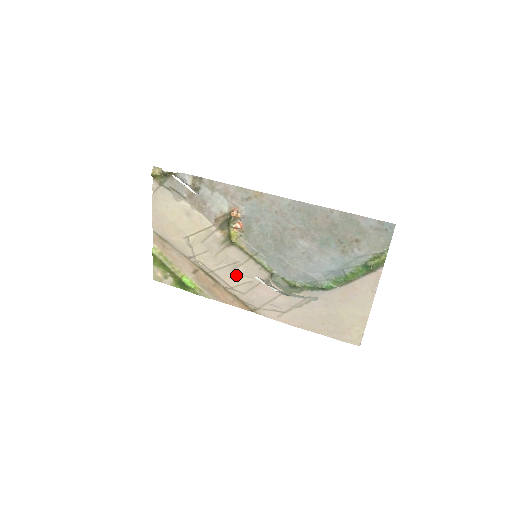
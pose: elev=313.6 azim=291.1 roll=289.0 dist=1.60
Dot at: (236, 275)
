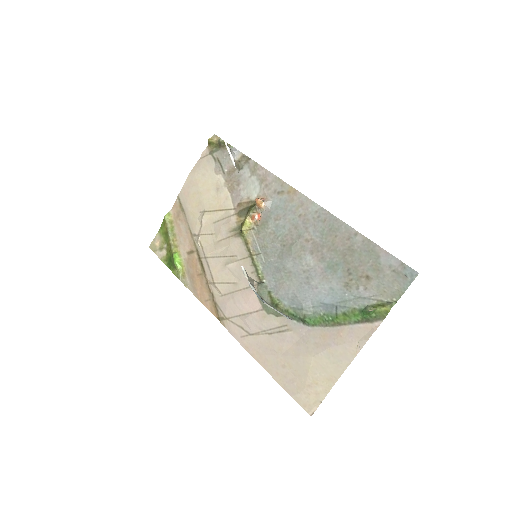
Dot at: (226, 271)
